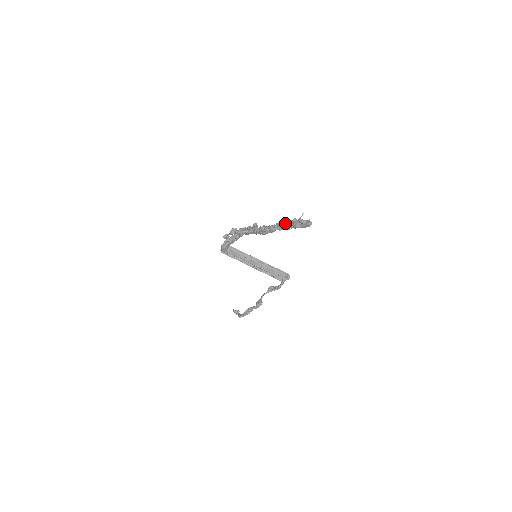
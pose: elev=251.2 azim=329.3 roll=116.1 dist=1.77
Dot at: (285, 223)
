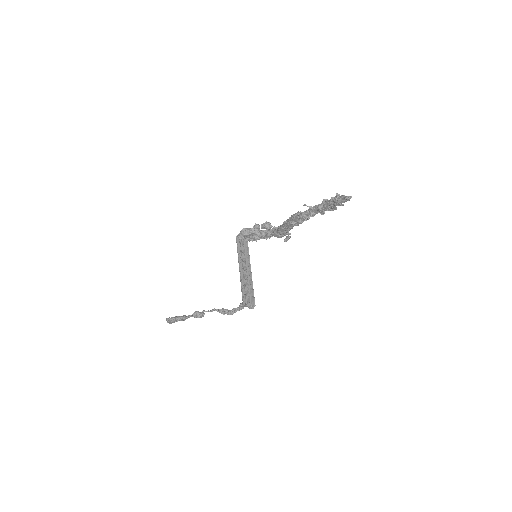
Dot at: (324, 202)
